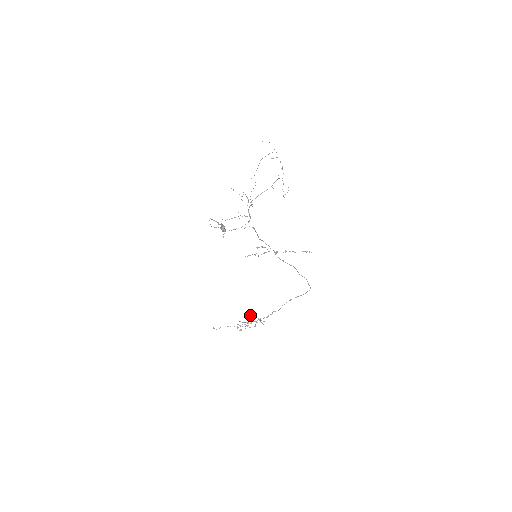
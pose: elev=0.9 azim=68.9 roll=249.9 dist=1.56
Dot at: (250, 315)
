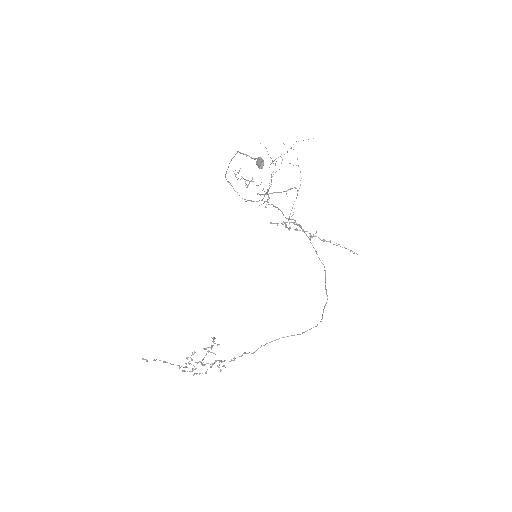
Dot at: occluded
